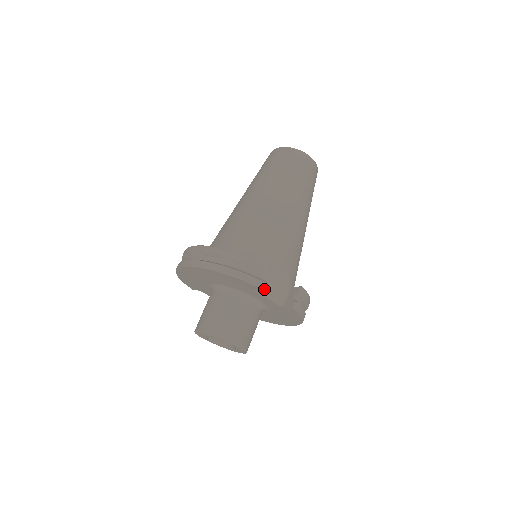
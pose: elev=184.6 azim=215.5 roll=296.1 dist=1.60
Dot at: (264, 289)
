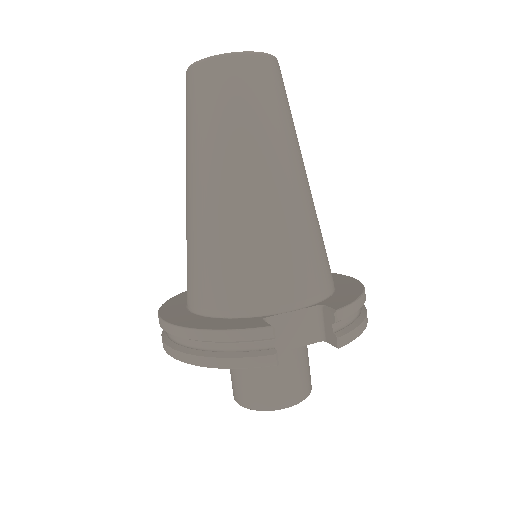
Dot at: (282, 341)
